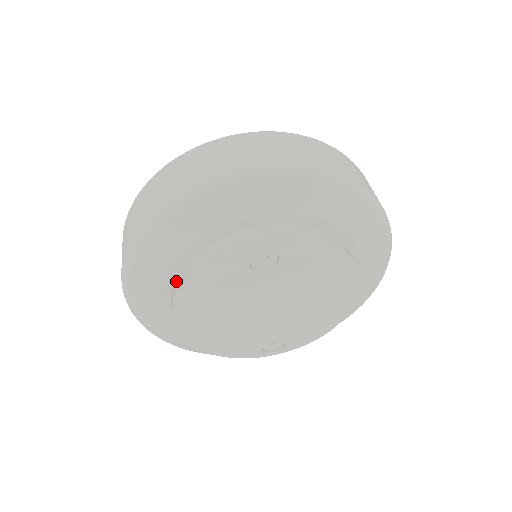
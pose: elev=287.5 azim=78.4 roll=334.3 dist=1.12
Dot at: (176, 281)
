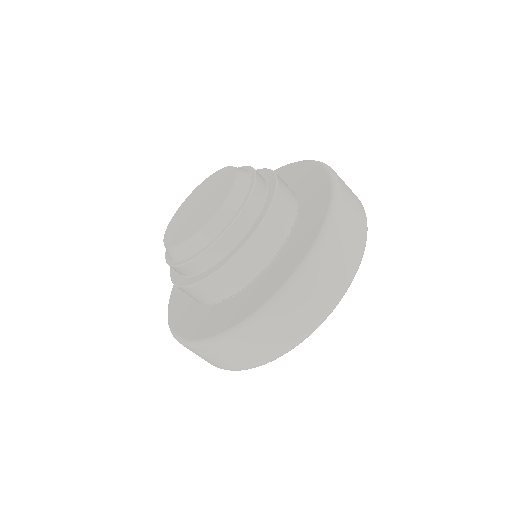
Dot at: occluded
